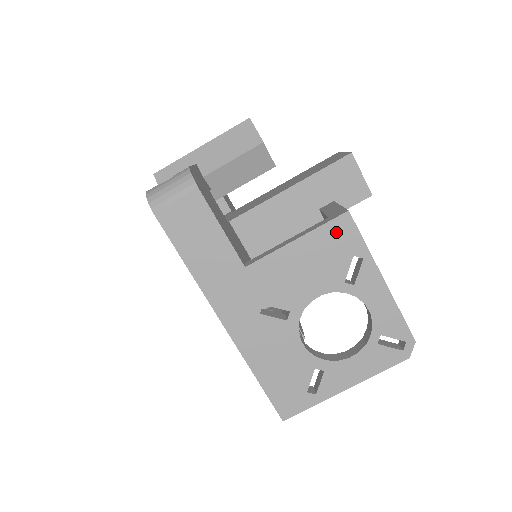
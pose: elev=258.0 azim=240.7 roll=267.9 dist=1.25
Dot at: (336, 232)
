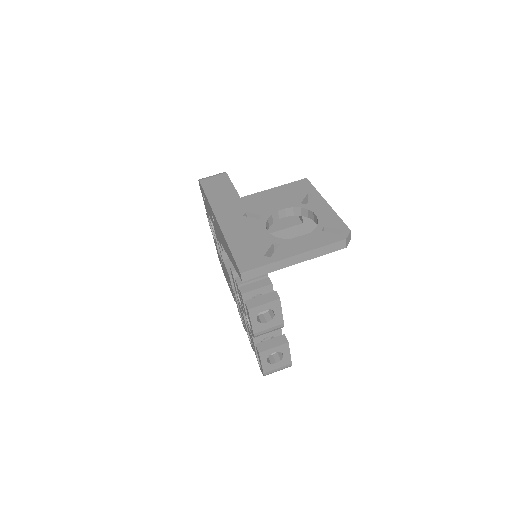
Dot at: (298, 185)
